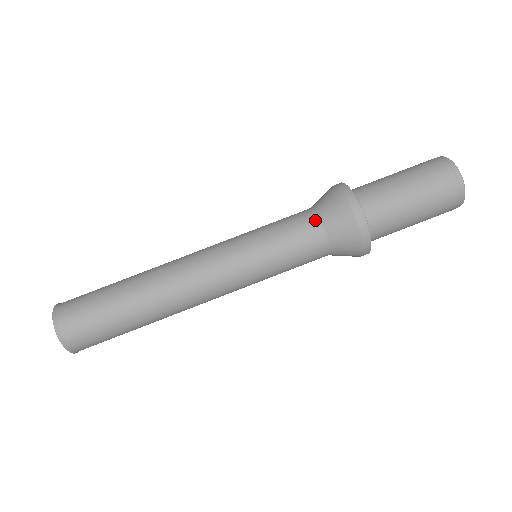
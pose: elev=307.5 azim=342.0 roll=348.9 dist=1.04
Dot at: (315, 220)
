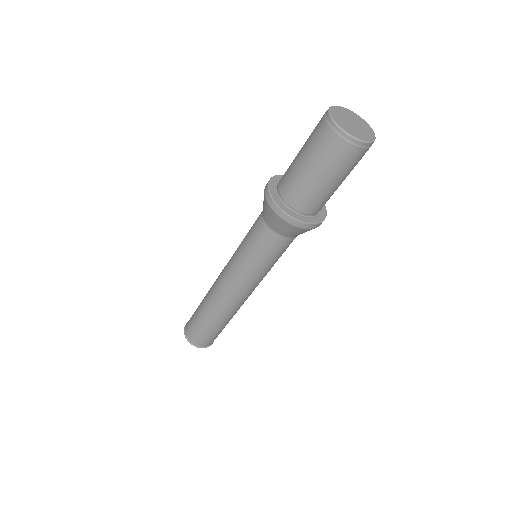
Dot at: (261, 215)
